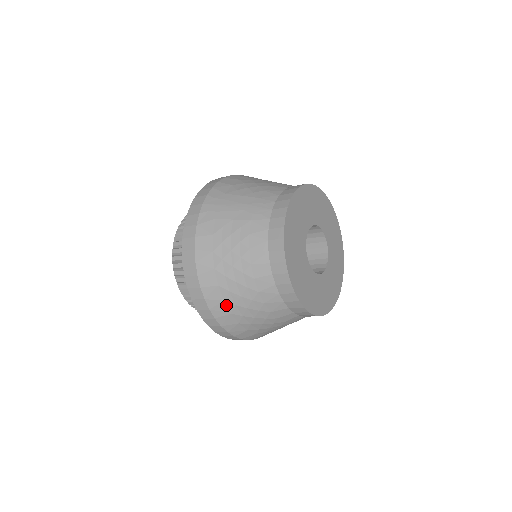
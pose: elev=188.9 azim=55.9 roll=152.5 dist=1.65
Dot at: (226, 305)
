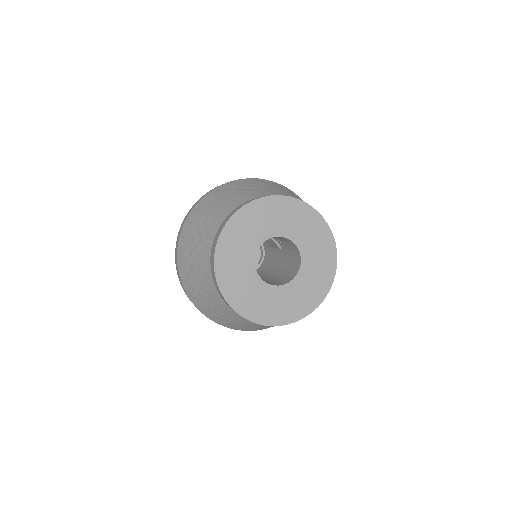
Dot at: (190, 286)
